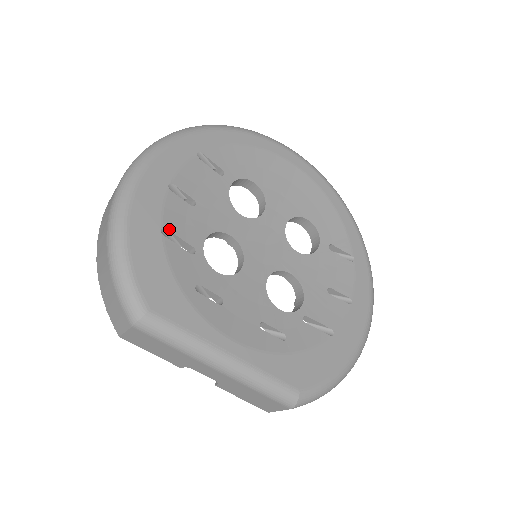
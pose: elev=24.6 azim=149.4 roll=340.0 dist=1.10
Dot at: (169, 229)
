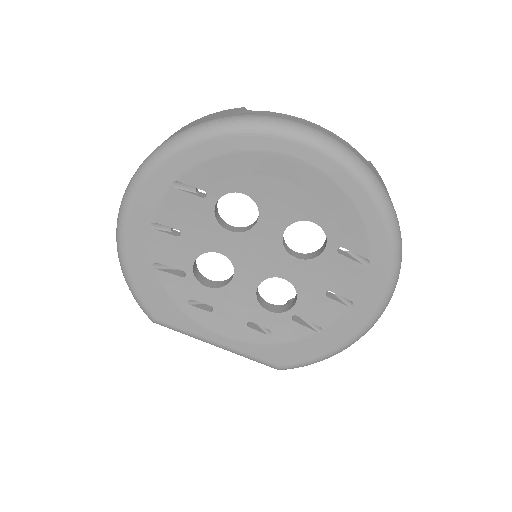
Dot at: (159, 262)
